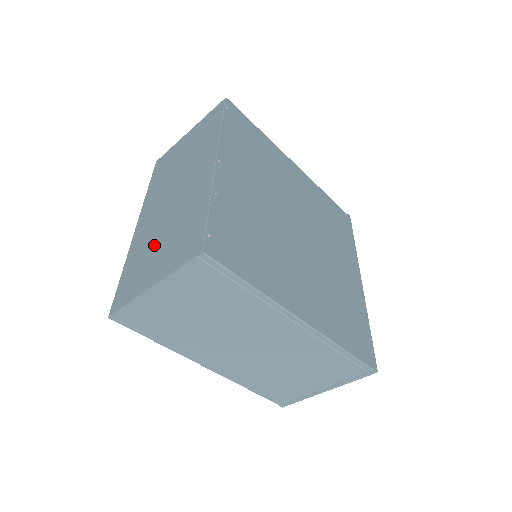
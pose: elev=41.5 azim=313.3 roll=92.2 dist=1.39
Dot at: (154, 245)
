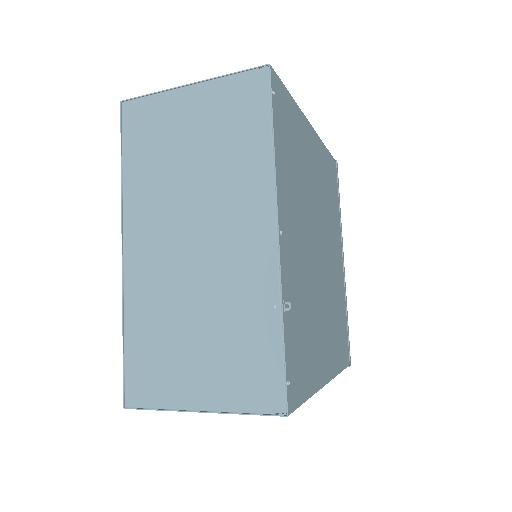
Dot at: (181, 328)
